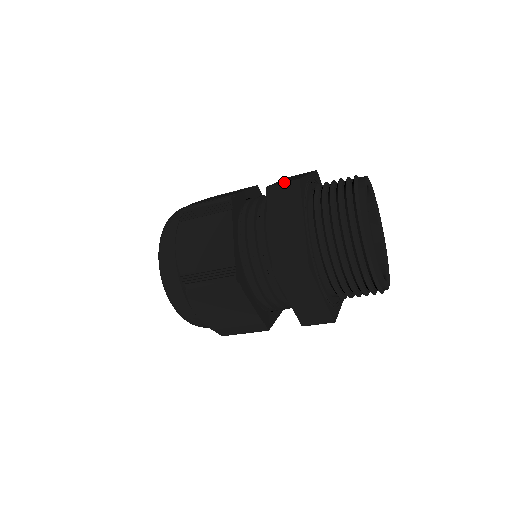
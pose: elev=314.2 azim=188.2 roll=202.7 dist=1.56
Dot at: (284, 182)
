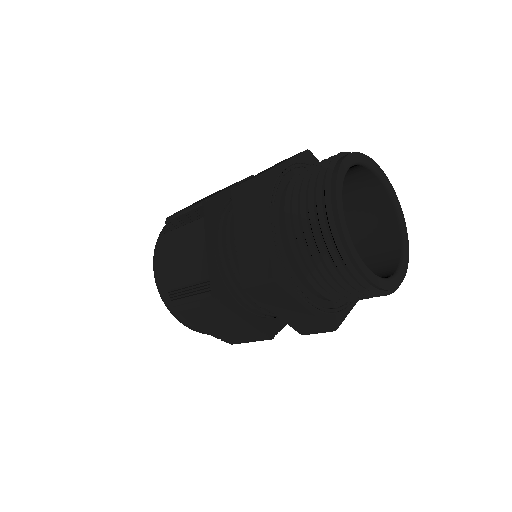
Dot at: occluded
